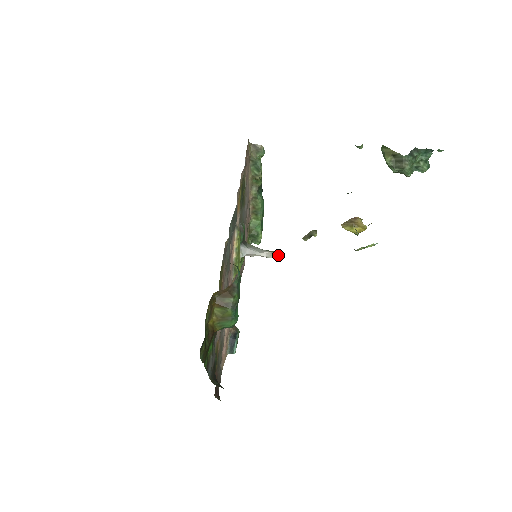
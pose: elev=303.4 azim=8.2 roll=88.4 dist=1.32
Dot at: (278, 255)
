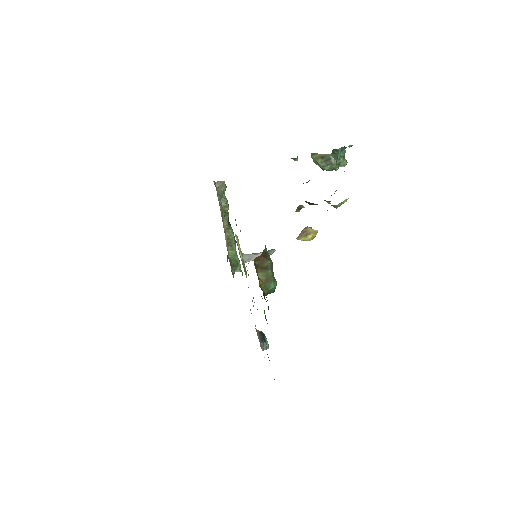
Dot at: (272, 251)
